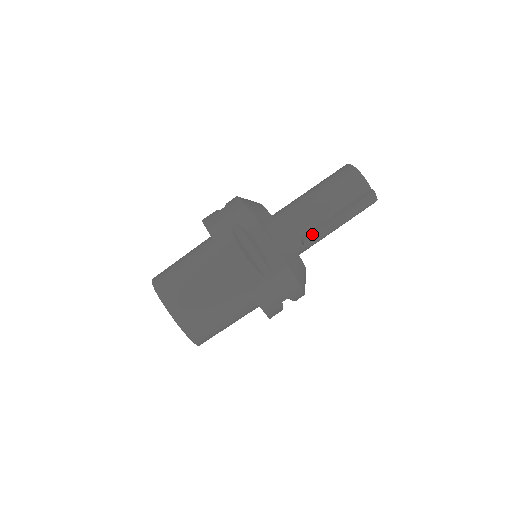
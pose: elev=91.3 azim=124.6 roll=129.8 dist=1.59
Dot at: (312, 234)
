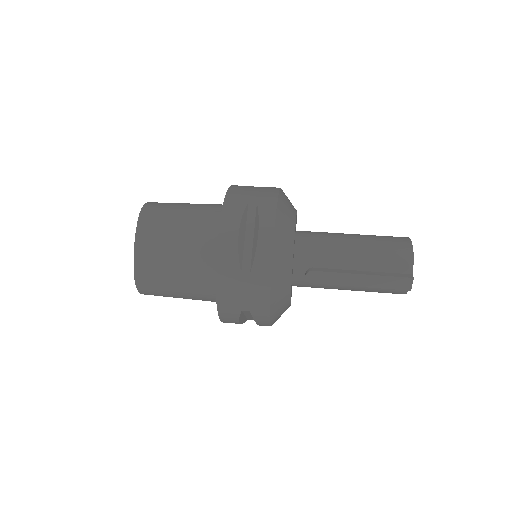
Dot at: (321, 272)
